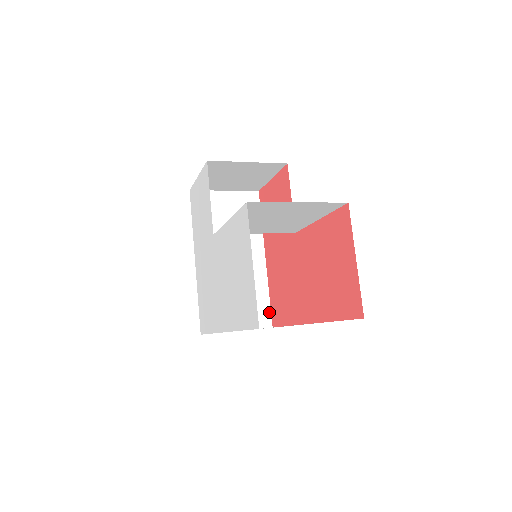
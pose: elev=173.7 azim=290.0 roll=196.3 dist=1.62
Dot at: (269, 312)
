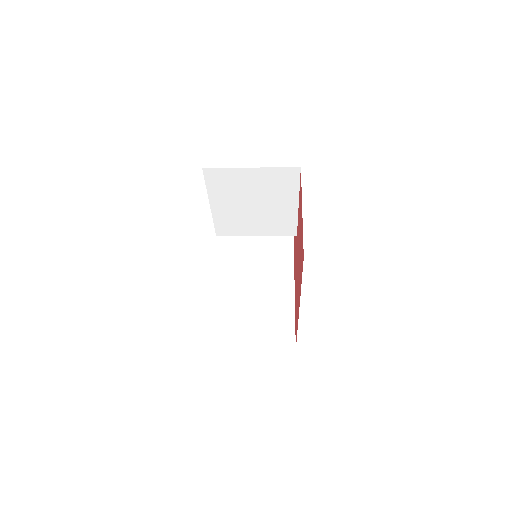
Dot at: (293, 335)
